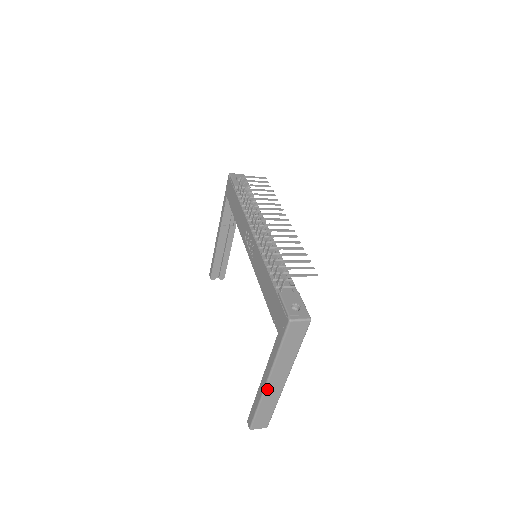
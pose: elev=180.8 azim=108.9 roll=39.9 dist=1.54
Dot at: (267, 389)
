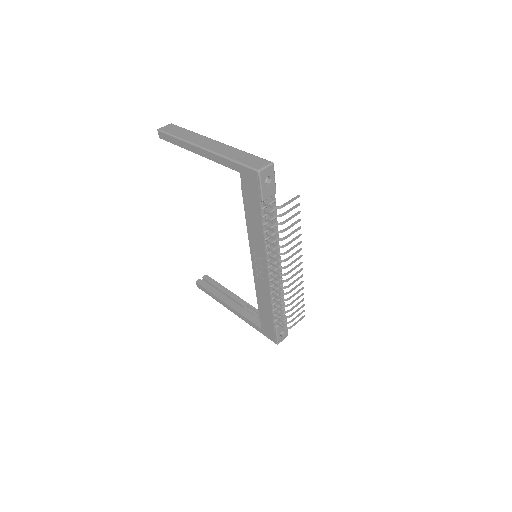
Dot at: occluded
